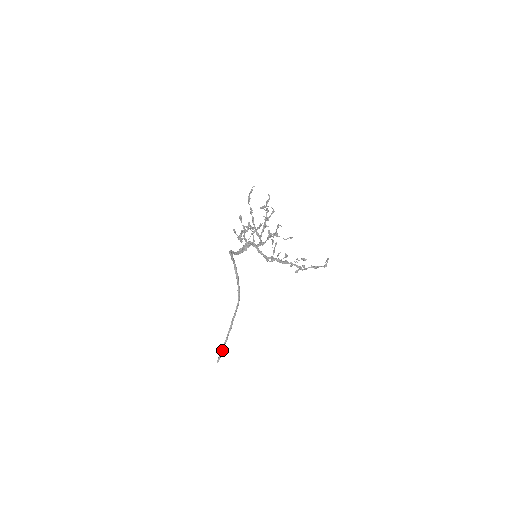
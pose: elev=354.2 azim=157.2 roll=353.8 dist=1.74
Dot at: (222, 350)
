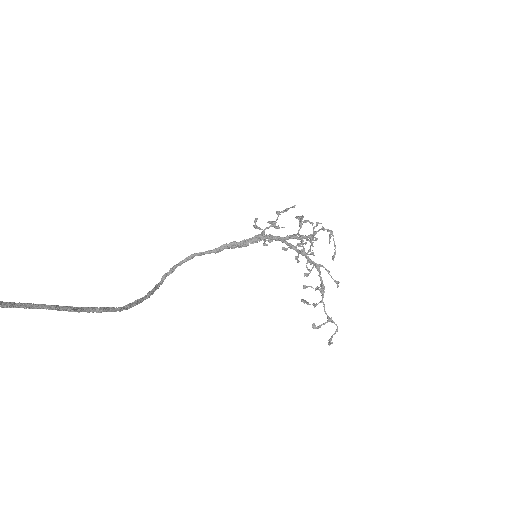
Dot at: (21, 305)
